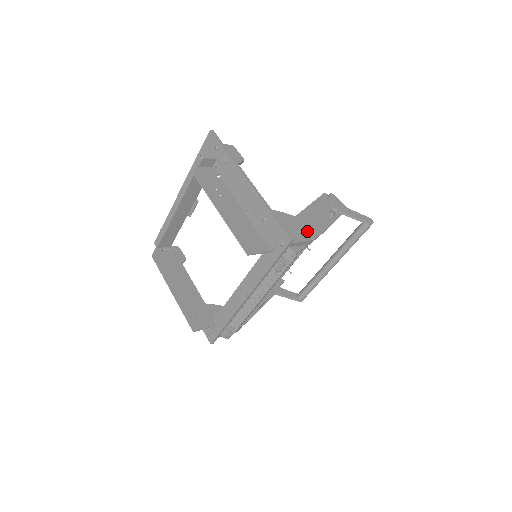
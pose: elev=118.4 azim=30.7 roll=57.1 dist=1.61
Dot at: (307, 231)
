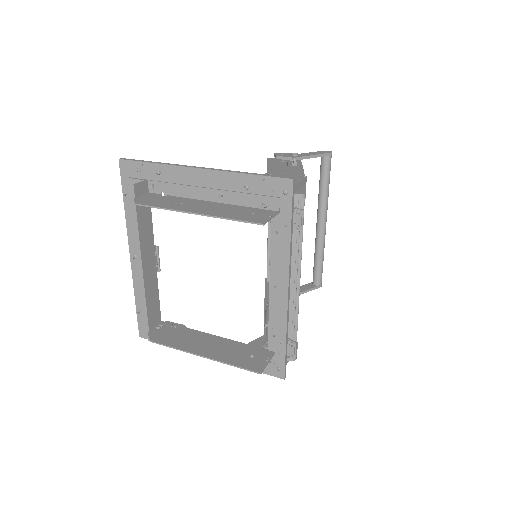
Dot at: (293, 175)
